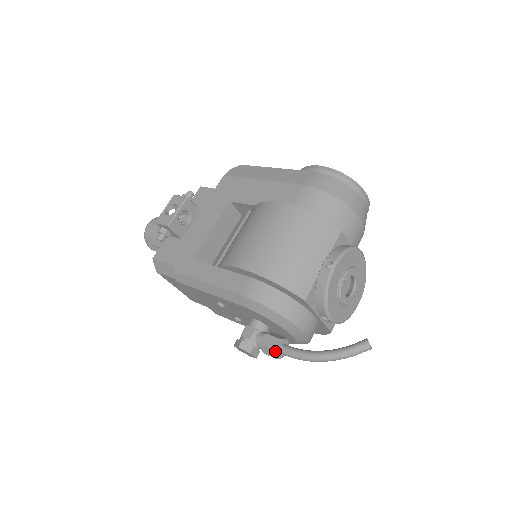
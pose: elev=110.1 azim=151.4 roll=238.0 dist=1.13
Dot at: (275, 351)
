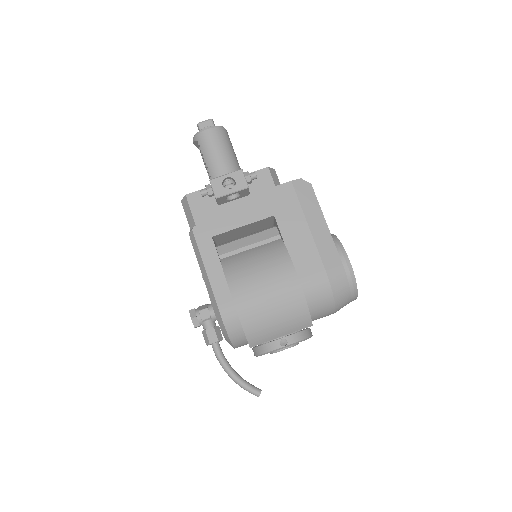
Dot at: (209, 344)
